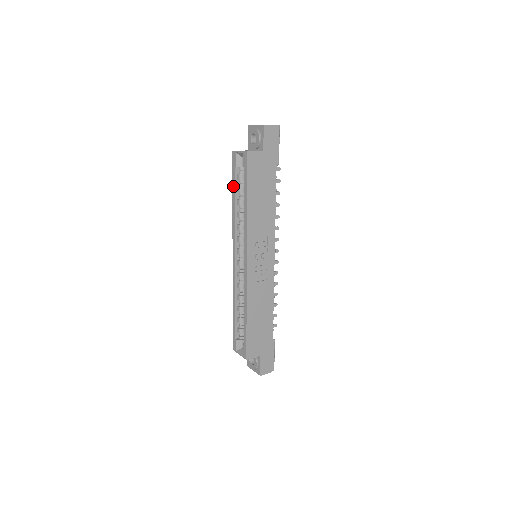
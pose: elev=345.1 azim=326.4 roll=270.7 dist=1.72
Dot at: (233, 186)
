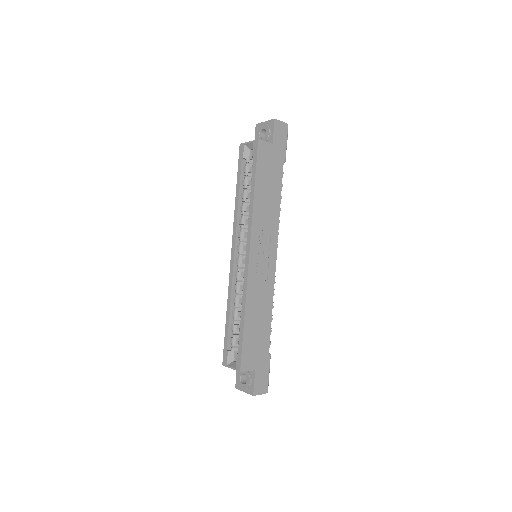
Dot at: (238, 179)
